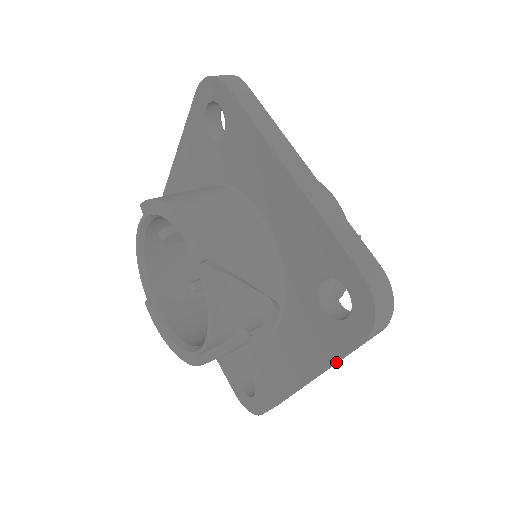
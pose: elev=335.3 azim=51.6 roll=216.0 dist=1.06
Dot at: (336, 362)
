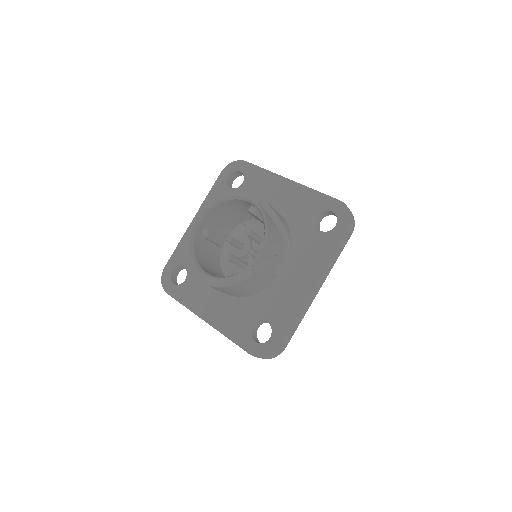
Dot at: (331, 264)
